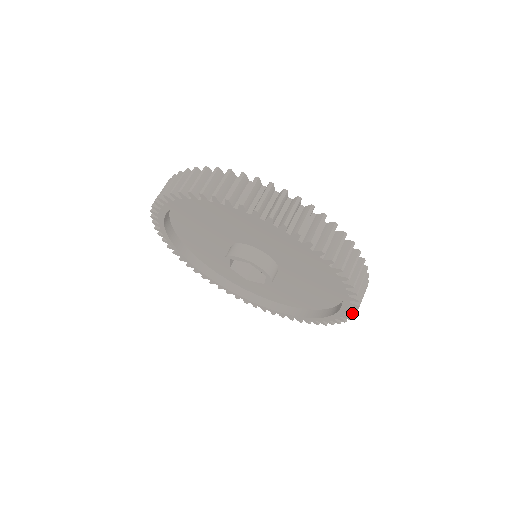
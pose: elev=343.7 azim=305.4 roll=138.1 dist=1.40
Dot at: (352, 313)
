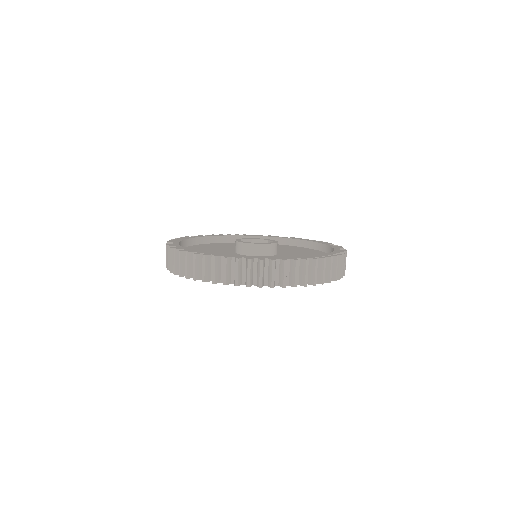
Dot at: occluded
